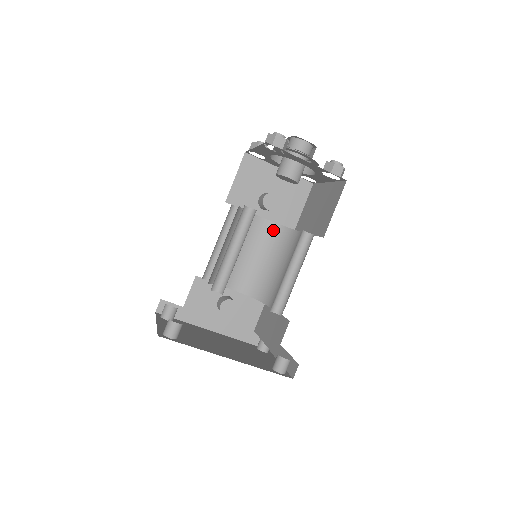
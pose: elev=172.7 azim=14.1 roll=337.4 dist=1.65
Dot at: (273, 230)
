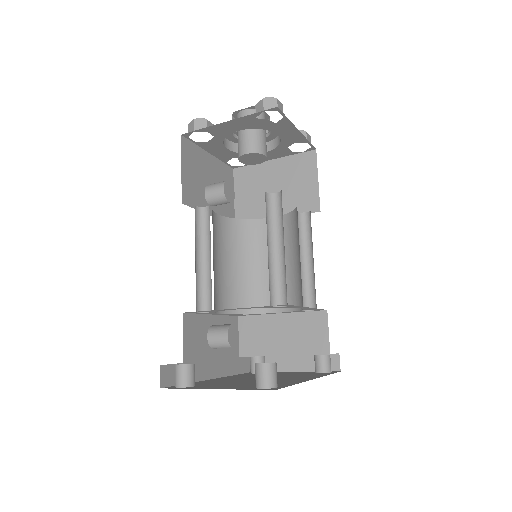
Dot at: (232, 227)
